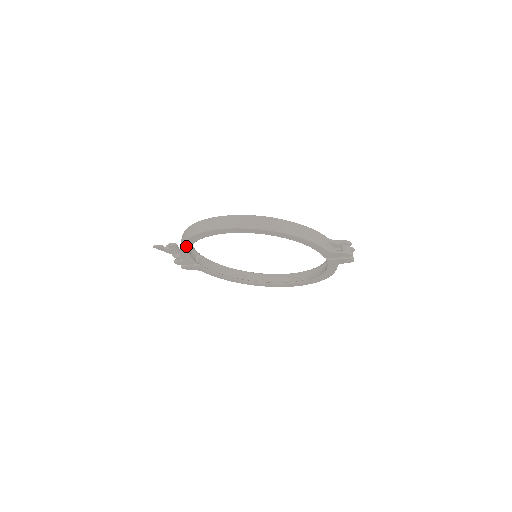
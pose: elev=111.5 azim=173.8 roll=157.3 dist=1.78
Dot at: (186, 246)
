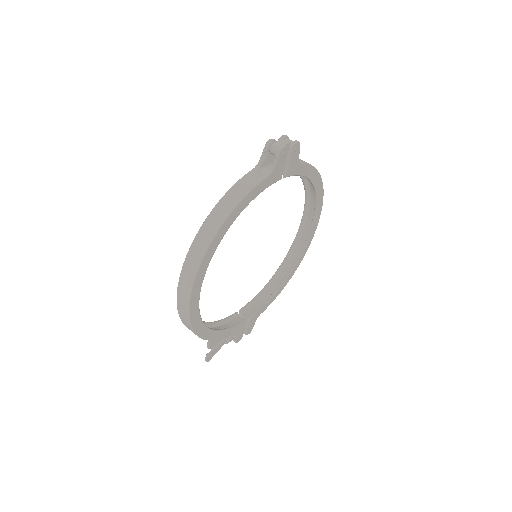
Dot at: (211, 335)
